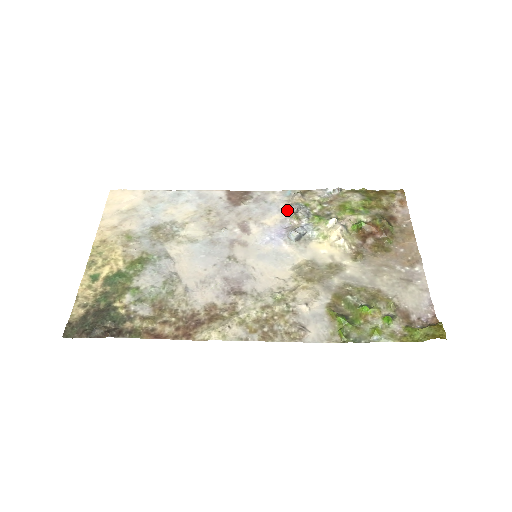
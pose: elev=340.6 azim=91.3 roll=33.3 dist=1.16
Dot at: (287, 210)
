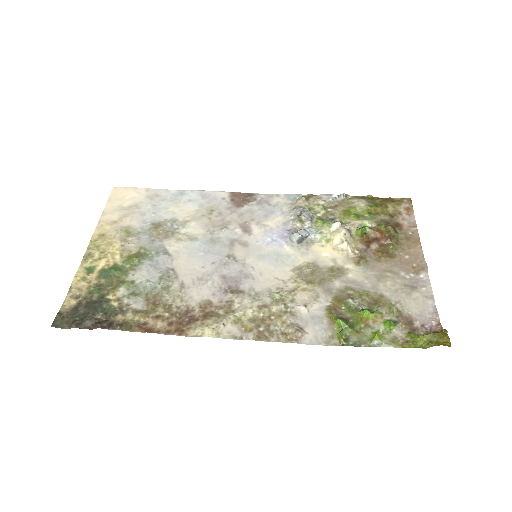
Dot at: (290, 213)
